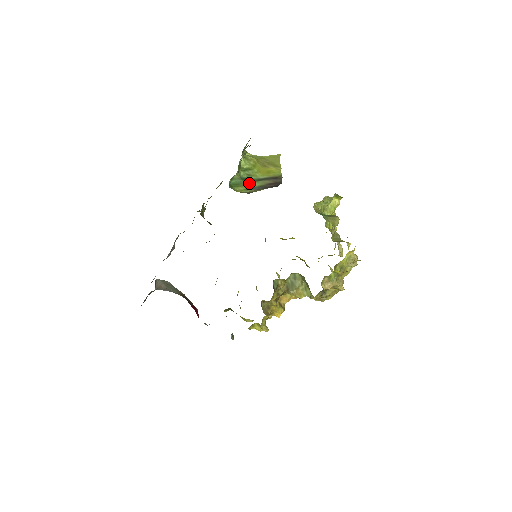
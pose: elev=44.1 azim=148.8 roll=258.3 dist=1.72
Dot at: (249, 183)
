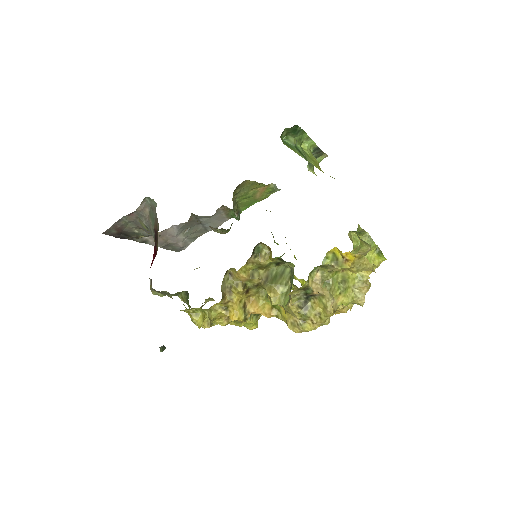
Dot at: (300, 154)
